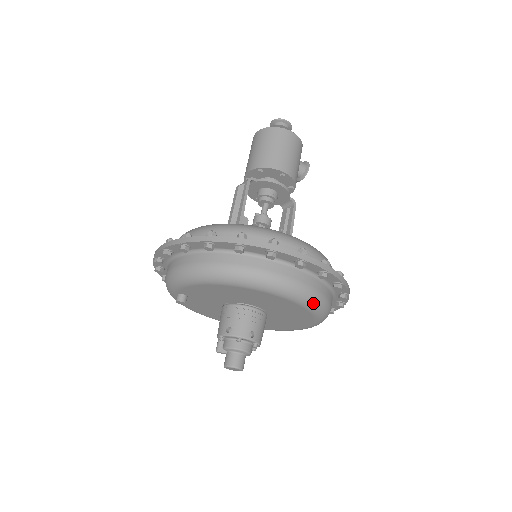
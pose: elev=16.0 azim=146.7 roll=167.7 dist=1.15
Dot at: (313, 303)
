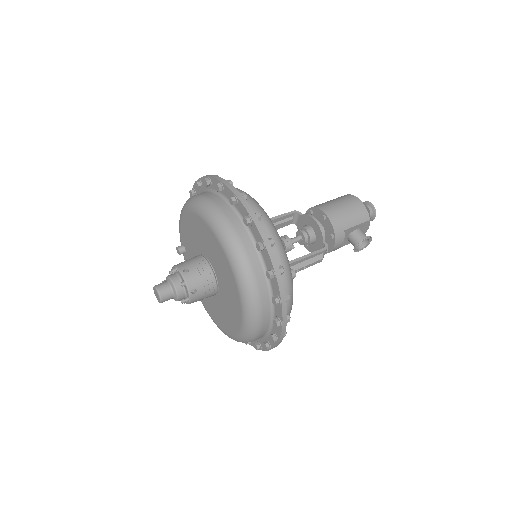
Dot at: (230, 246)
